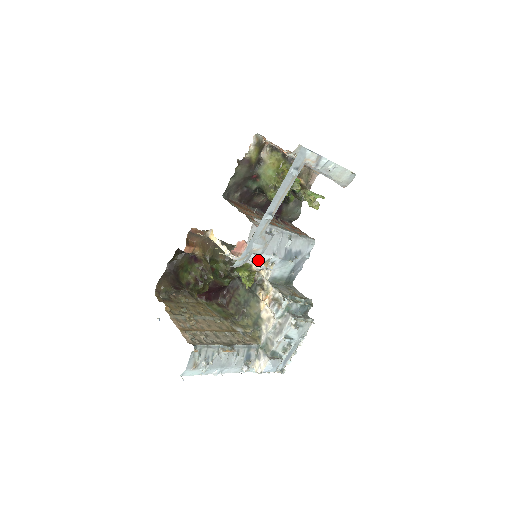
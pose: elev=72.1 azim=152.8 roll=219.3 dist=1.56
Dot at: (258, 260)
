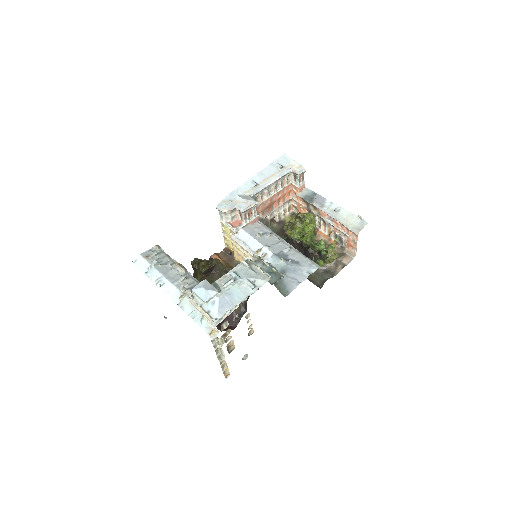
Dot at: (252, 247)
